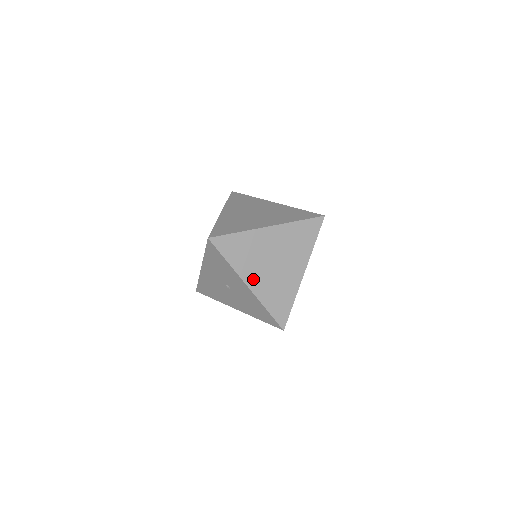
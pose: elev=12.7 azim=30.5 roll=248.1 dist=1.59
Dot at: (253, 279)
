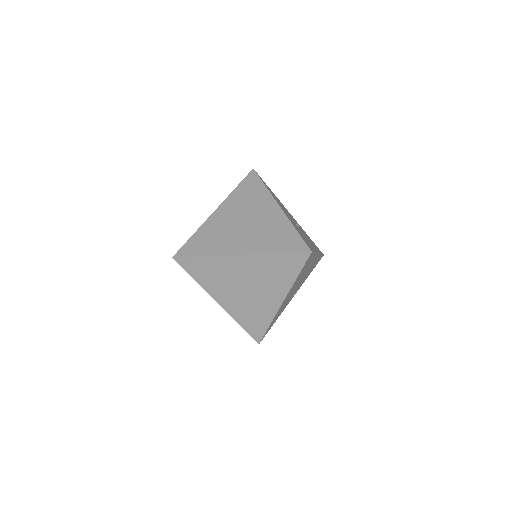
Dot at: (223, 298)
